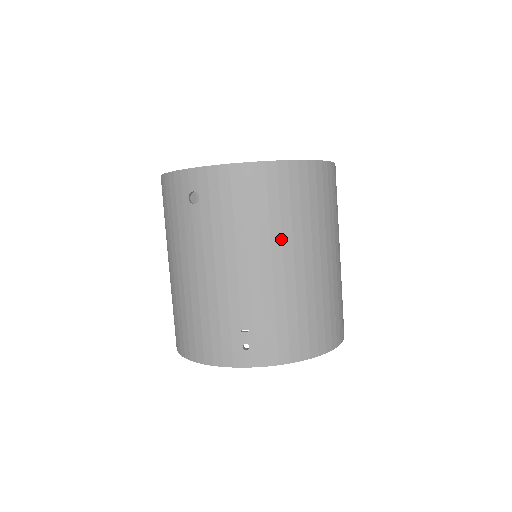
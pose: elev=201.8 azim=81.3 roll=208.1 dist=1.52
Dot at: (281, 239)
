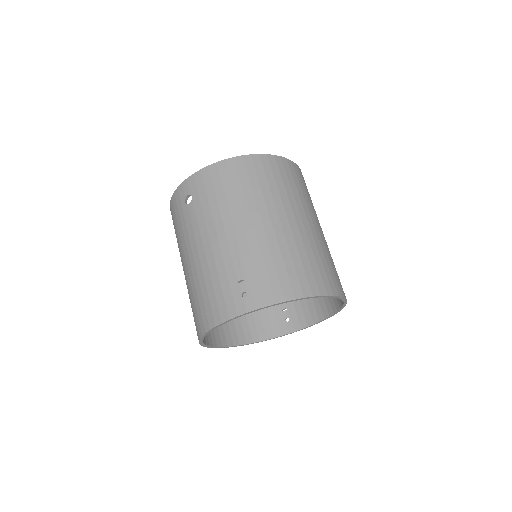
Dot at: (256, 206)
